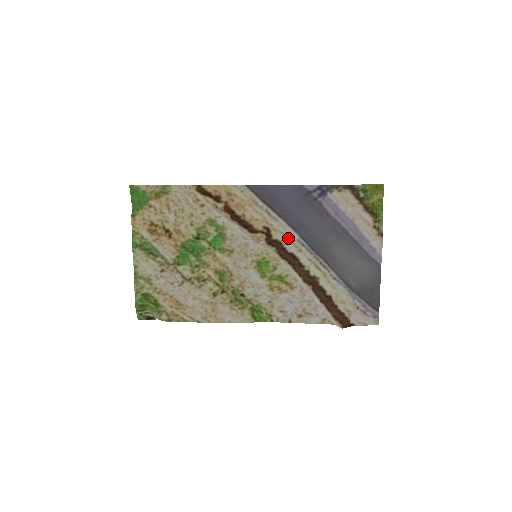
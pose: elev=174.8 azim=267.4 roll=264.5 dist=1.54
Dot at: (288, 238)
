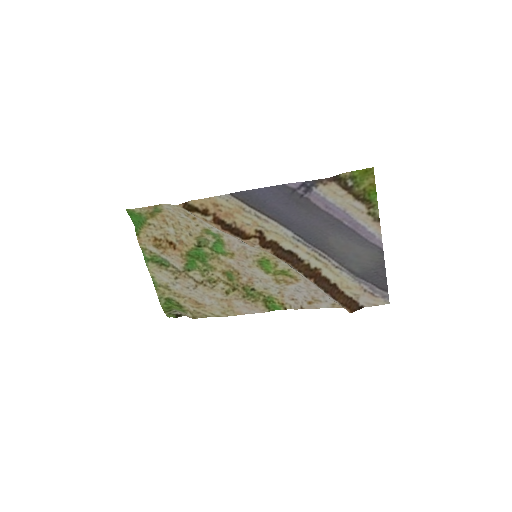
Dot at: (282, 237)
